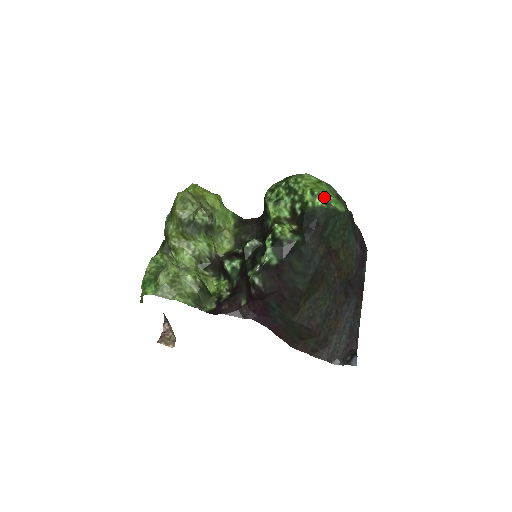
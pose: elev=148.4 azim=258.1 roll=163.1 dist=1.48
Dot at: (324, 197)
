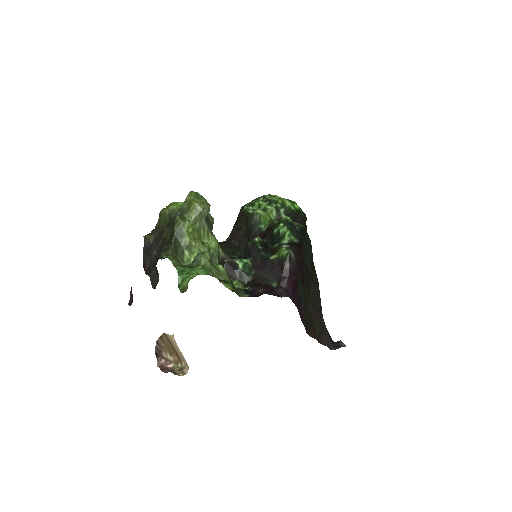
Dot at: (297, 205)
